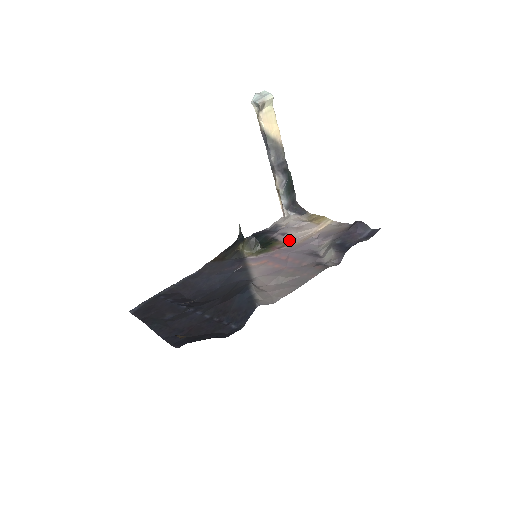
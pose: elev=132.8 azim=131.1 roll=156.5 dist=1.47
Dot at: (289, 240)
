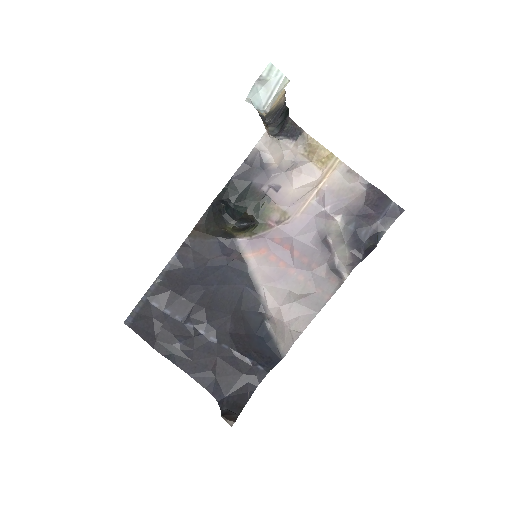
Dot at: (287, 205)
